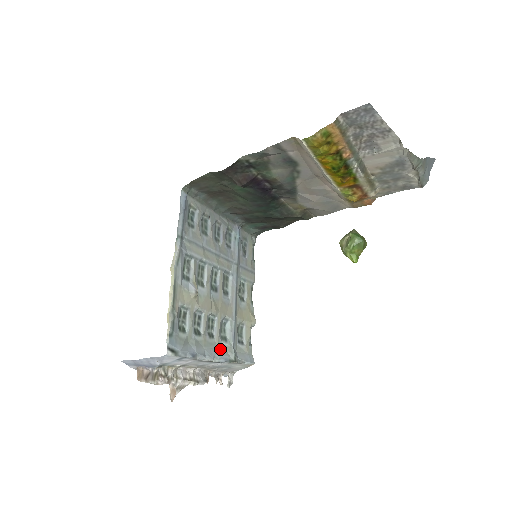
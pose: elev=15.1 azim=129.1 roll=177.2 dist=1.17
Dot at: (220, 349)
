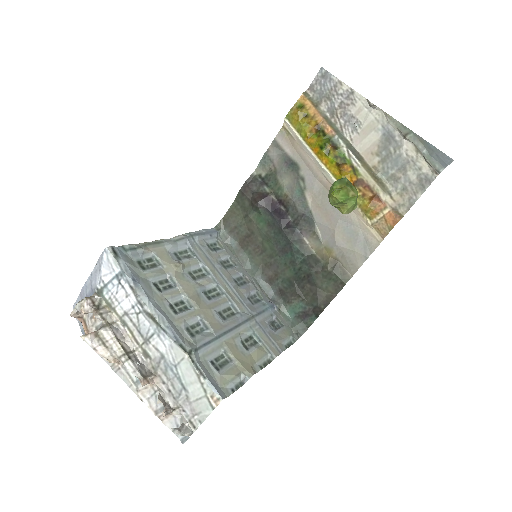
Dot at: (176, 328)
